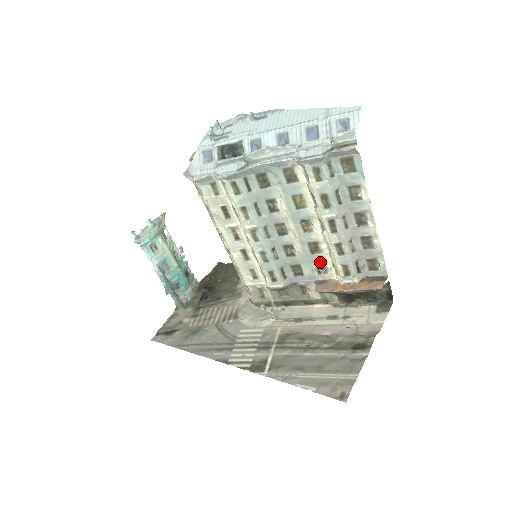
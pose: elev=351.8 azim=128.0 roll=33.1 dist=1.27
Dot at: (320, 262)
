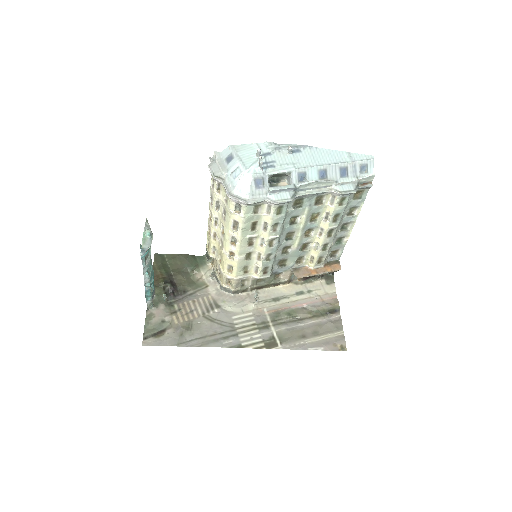
Dot at: (302, 256)
